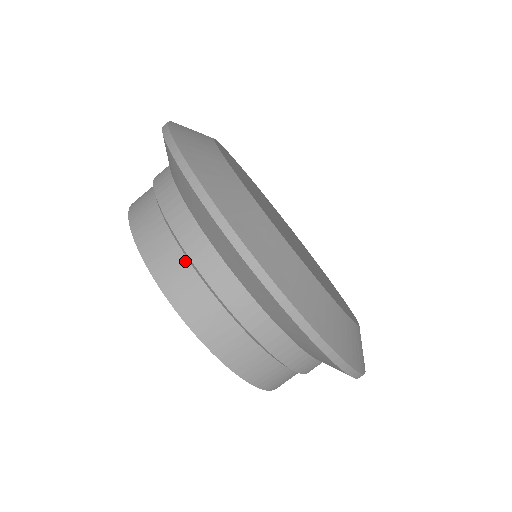
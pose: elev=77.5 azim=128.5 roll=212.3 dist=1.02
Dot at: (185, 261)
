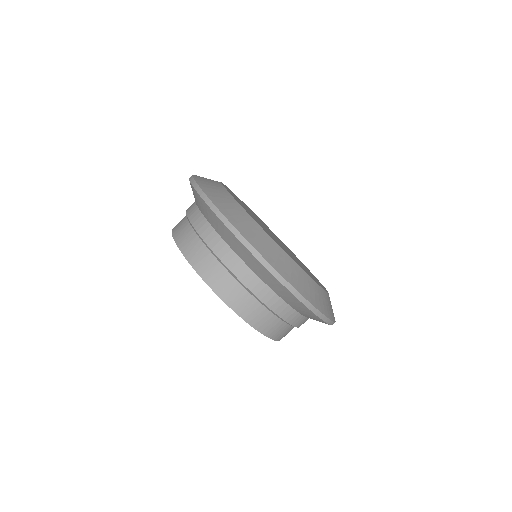
Dot at: (217, 262)
